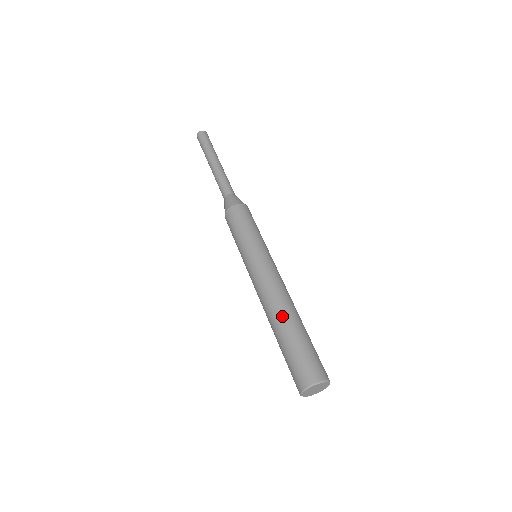
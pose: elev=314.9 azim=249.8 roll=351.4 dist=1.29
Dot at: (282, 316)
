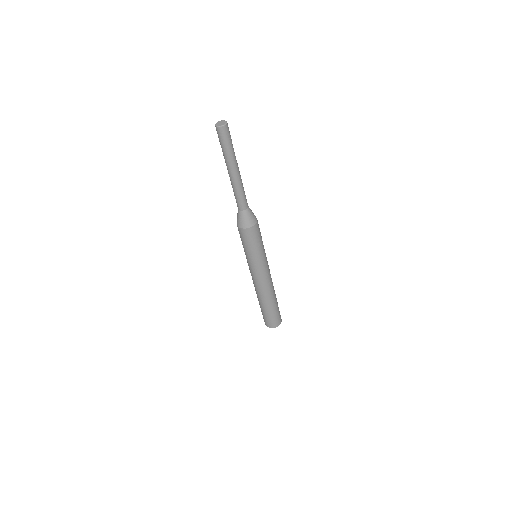
Dot at: (267, 301)
